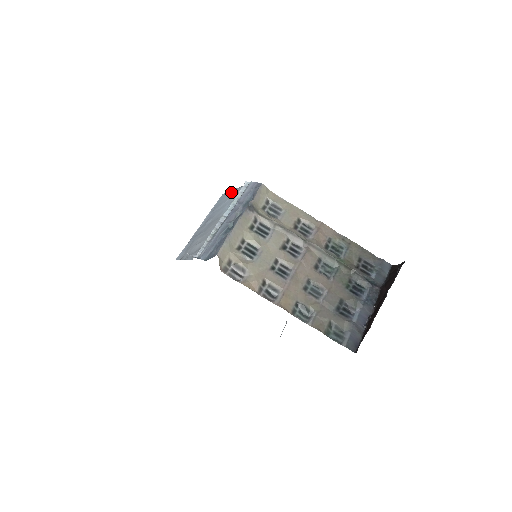
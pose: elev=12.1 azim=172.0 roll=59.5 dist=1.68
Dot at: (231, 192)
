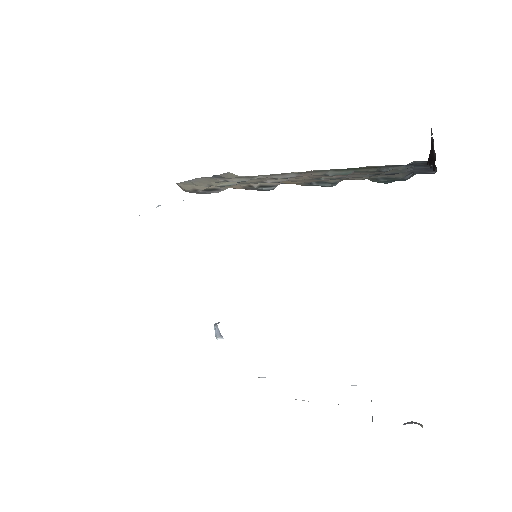
Dot at: occluded
